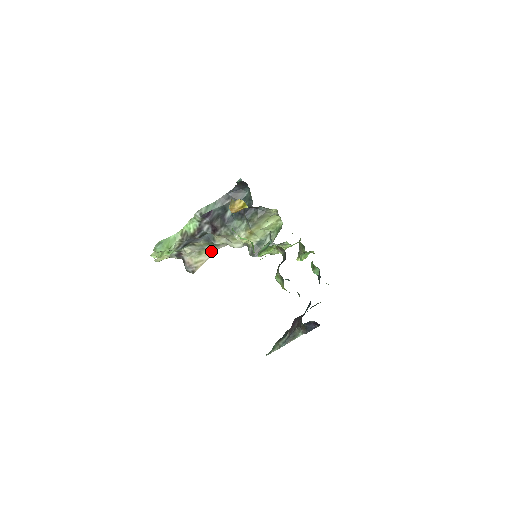
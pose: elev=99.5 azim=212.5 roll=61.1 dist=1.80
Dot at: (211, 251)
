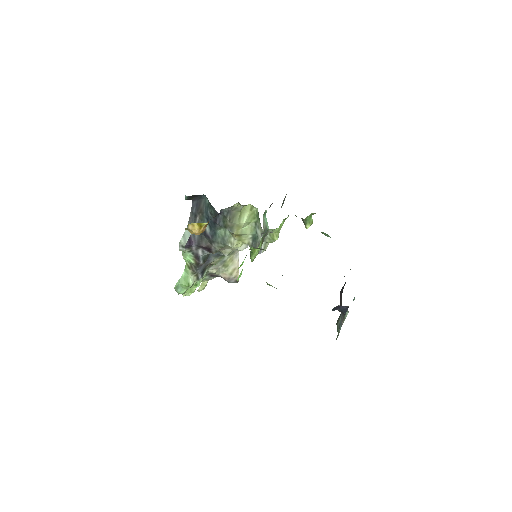
Dot at: (234, 258)
